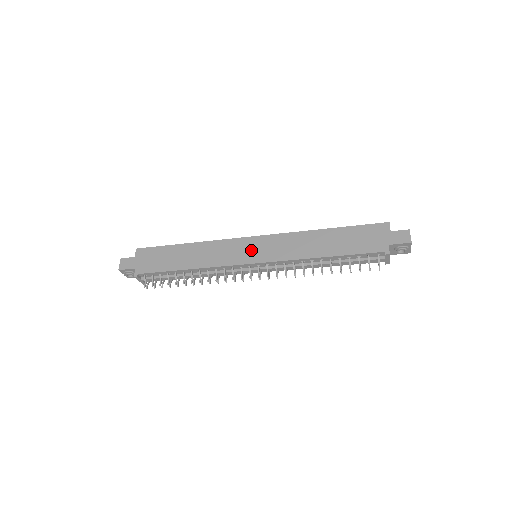
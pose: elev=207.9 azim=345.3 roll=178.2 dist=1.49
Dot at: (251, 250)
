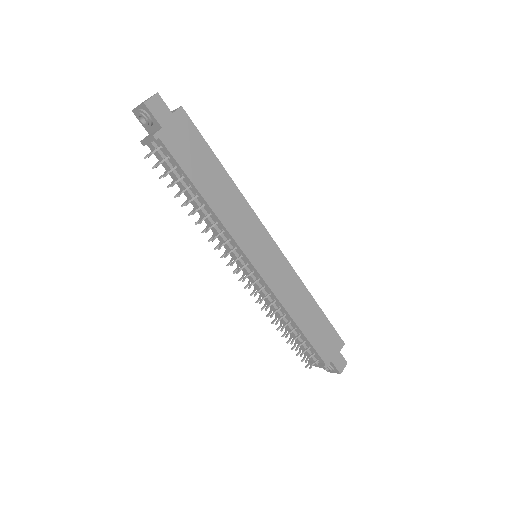
Dot at: (264, 253)
